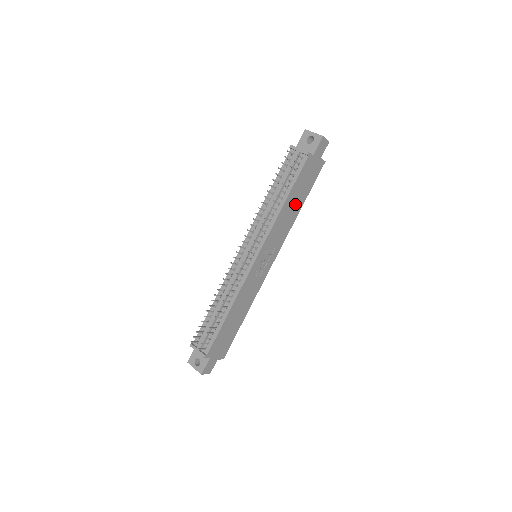
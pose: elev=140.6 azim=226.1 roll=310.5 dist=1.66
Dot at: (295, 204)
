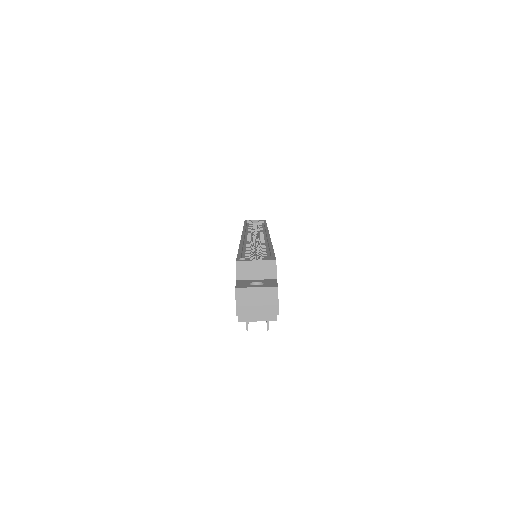
Dot at: occluded
